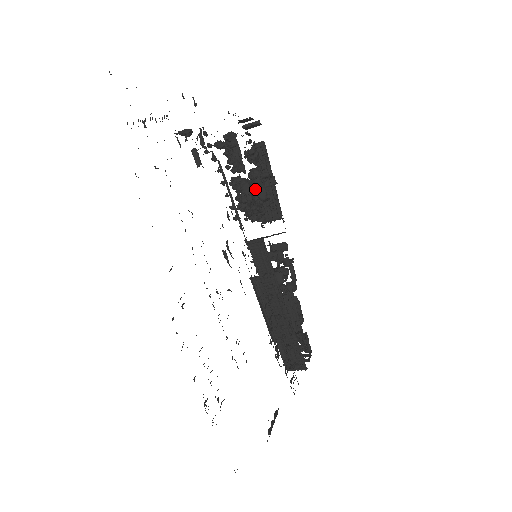
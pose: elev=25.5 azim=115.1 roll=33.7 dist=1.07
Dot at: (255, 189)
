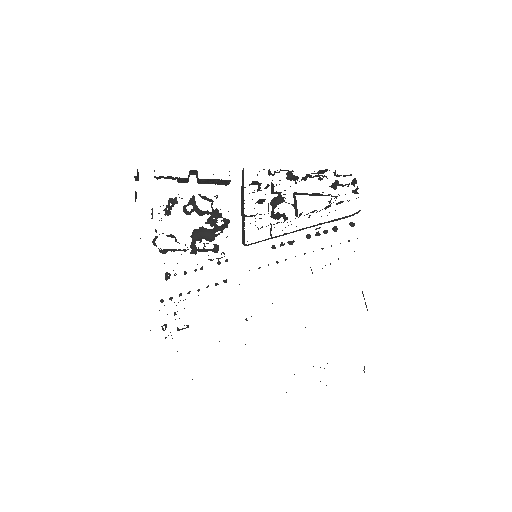
Dot at: (201, 215)
